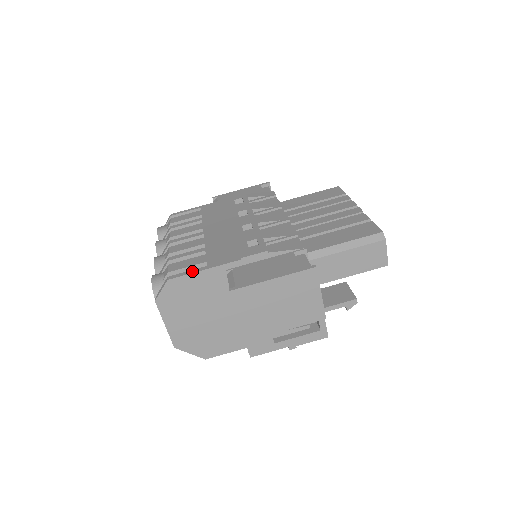
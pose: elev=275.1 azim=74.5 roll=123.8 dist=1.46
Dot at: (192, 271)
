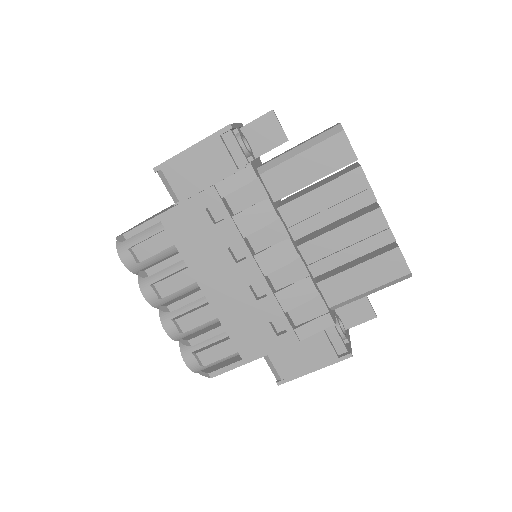
Dot at: (230, 368)
